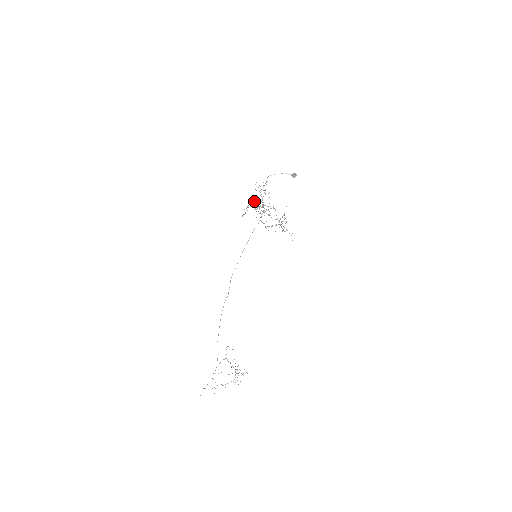
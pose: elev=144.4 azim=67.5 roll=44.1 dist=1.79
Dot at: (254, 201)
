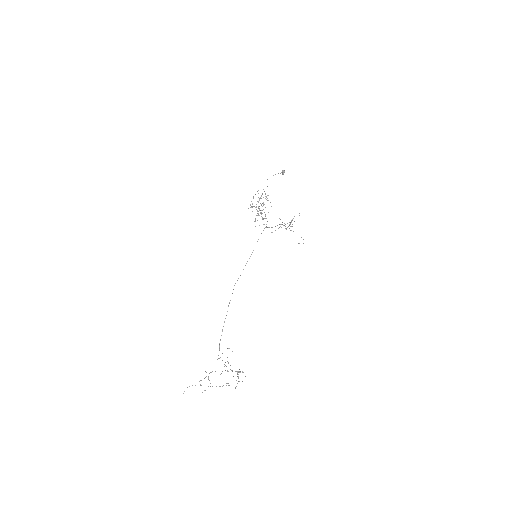
Dot at: occluded
